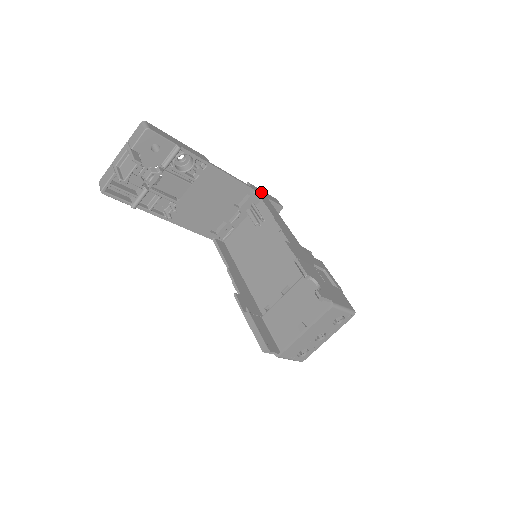
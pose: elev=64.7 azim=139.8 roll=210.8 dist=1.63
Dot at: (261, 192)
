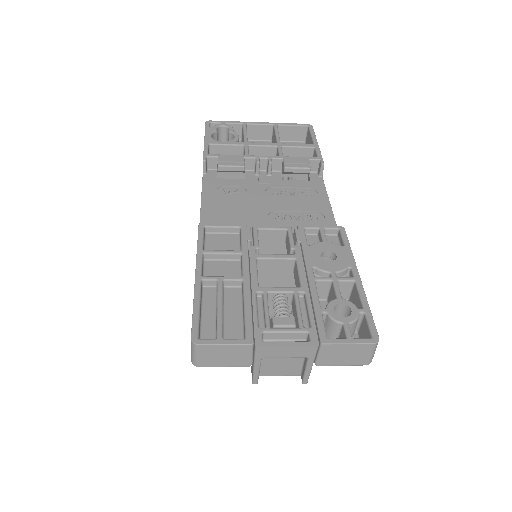
Dot at: occluded
